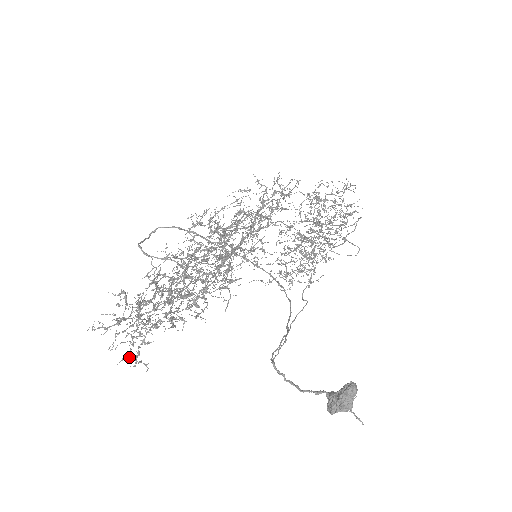
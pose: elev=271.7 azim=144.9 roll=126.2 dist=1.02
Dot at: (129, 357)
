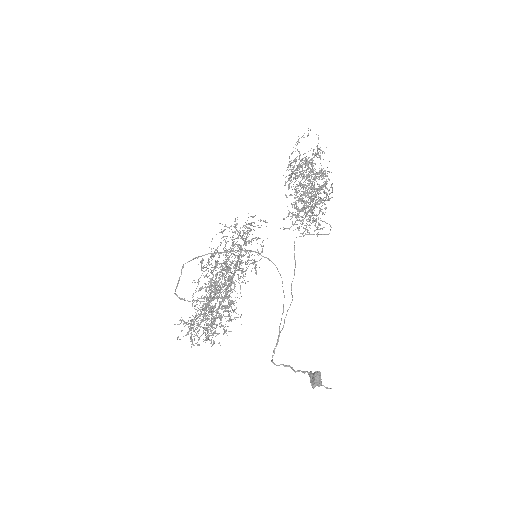
Dot at: (209, 339)
